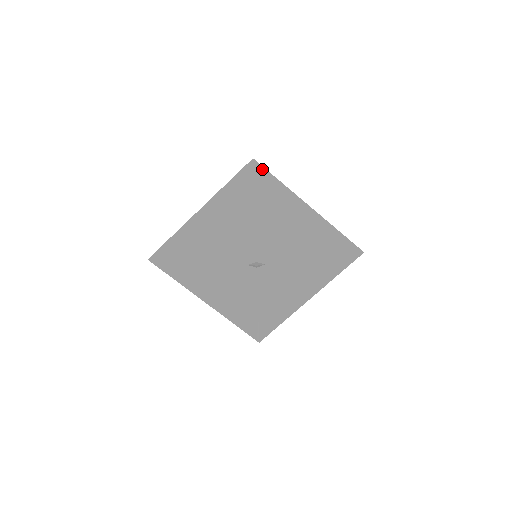
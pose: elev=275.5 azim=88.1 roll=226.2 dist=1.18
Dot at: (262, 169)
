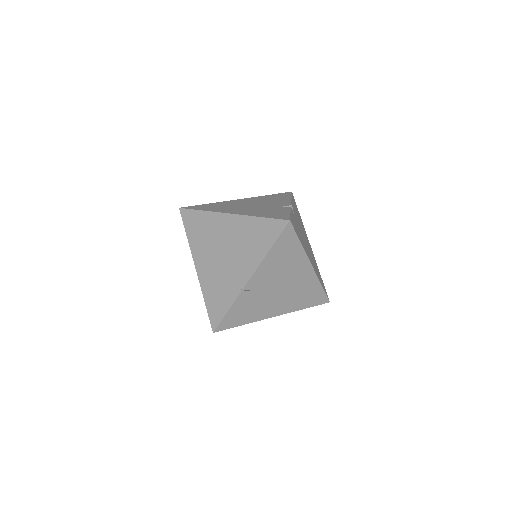
Dot at: (292, 229)
